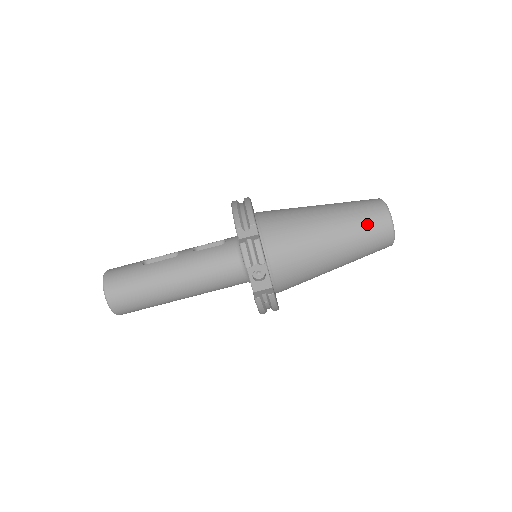
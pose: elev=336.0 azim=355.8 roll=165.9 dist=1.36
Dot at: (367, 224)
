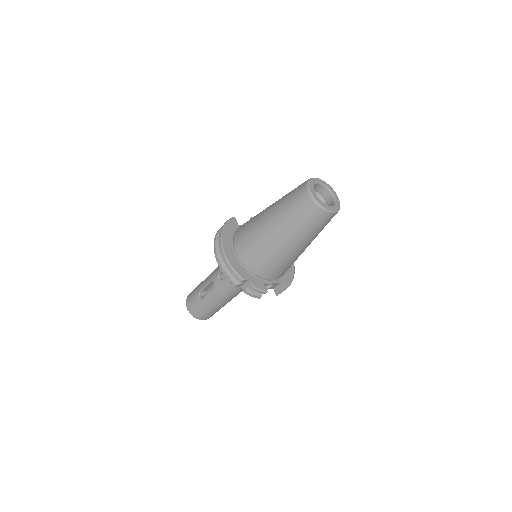
Dot at: (311, 225)
